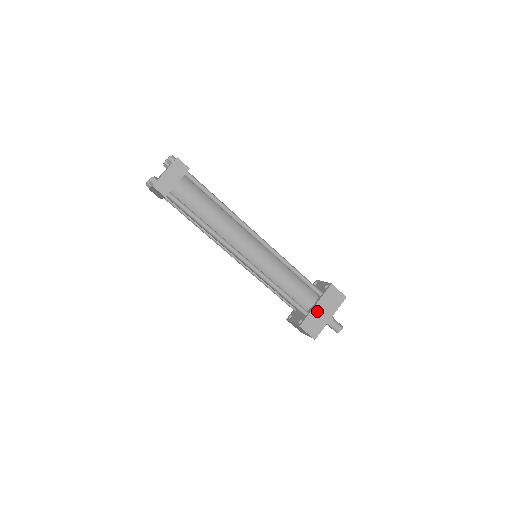
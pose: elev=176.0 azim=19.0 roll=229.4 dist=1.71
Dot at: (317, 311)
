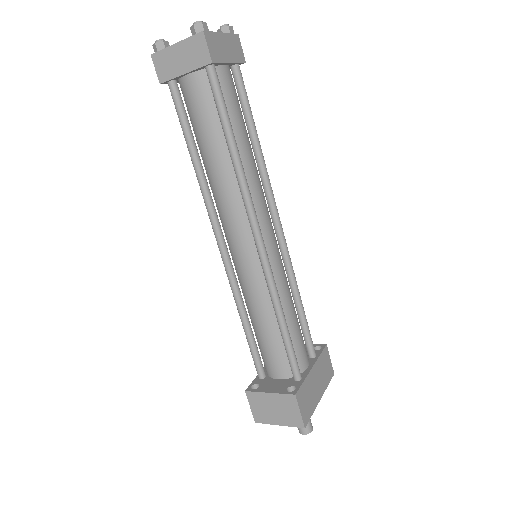
Dot at: (312, 379)
